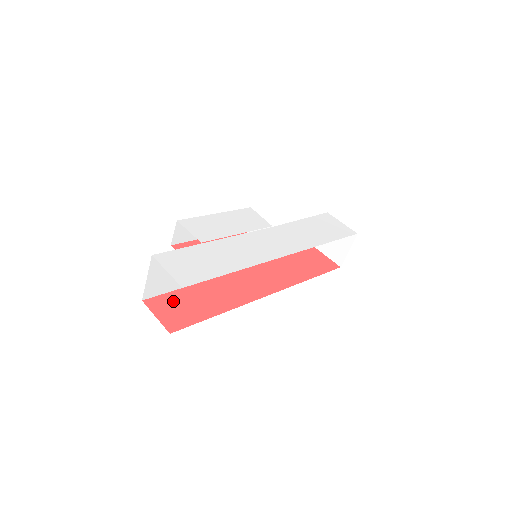
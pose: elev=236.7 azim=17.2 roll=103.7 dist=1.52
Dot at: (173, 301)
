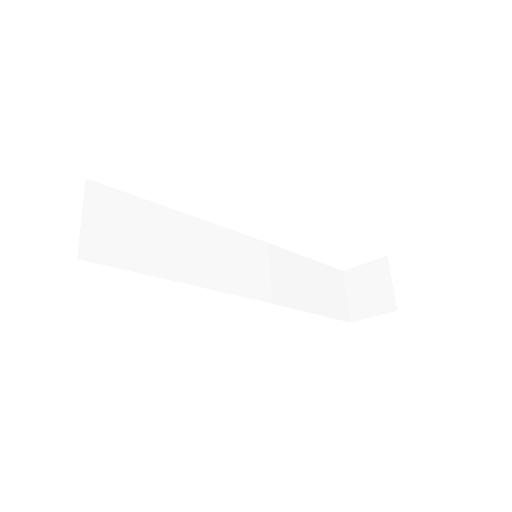
Dot at: occluded
